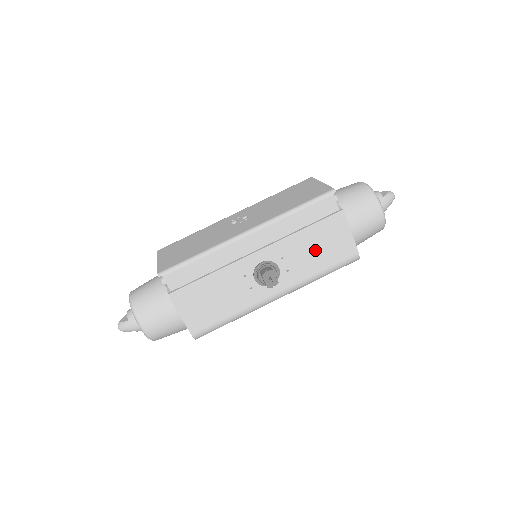
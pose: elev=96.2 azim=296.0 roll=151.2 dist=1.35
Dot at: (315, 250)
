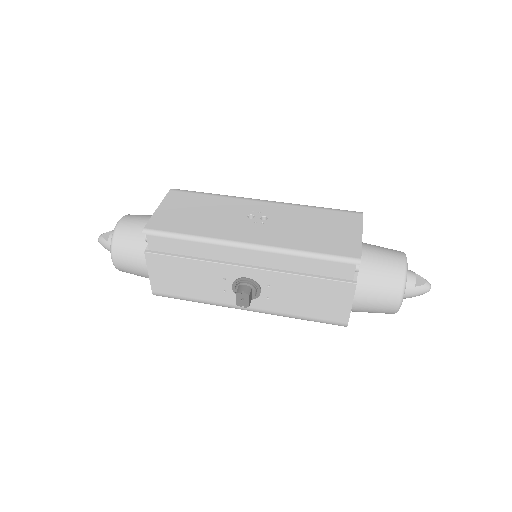
Dot at: (306, 298)
